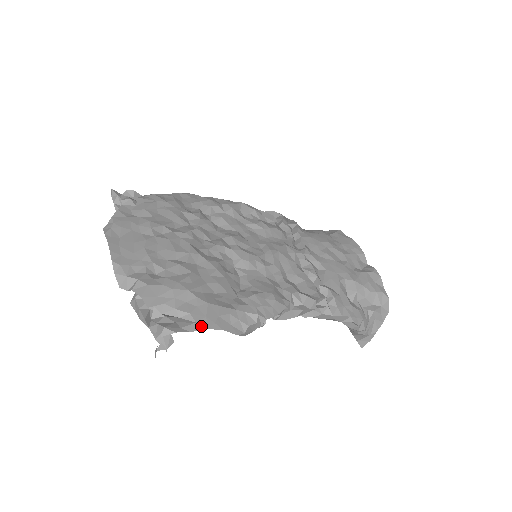
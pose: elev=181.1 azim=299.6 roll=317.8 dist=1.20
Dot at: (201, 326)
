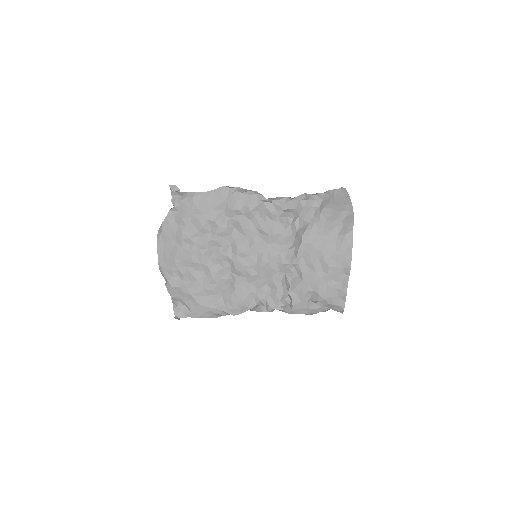
Dot at: (194, 316)
